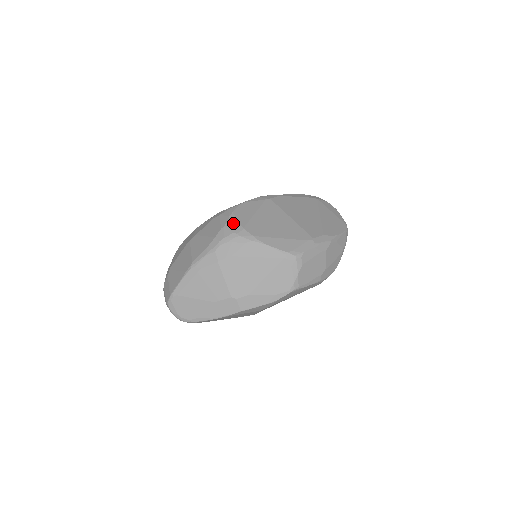
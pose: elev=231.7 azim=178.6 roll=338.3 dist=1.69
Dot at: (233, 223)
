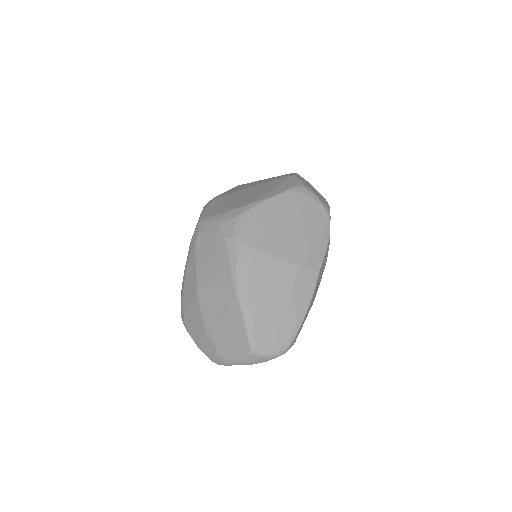
Dot at: (223, 216)
